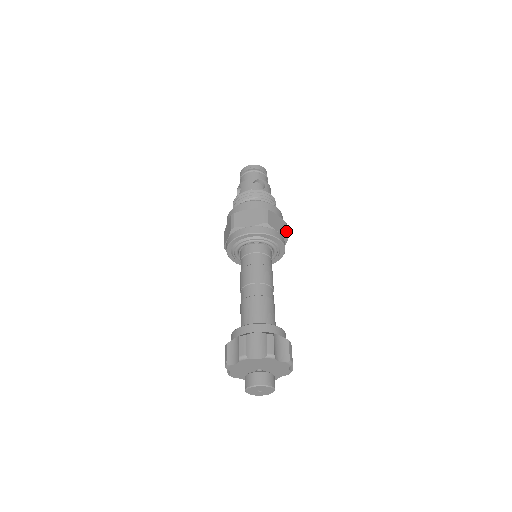
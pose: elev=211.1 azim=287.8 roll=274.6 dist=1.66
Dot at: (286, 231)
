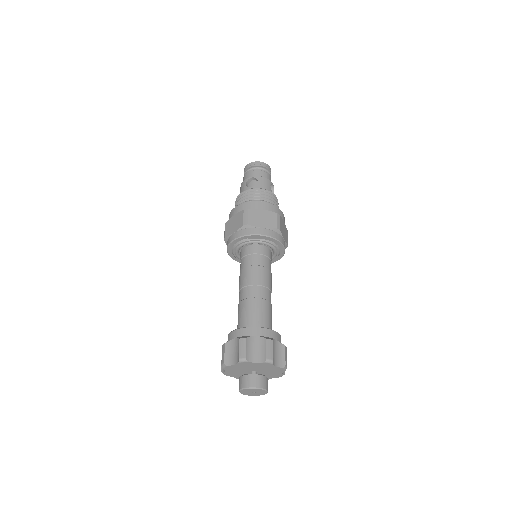
Dot at: (275, 222)
